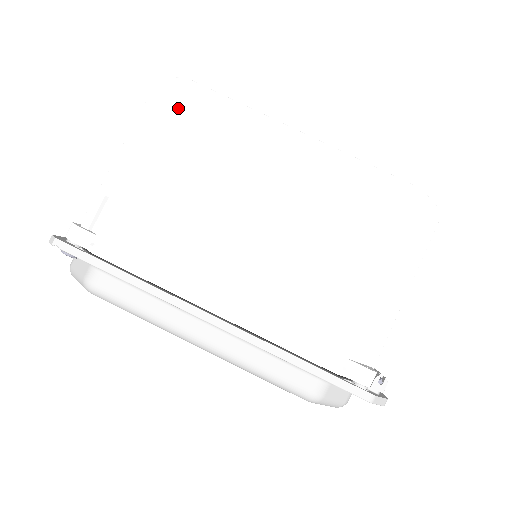
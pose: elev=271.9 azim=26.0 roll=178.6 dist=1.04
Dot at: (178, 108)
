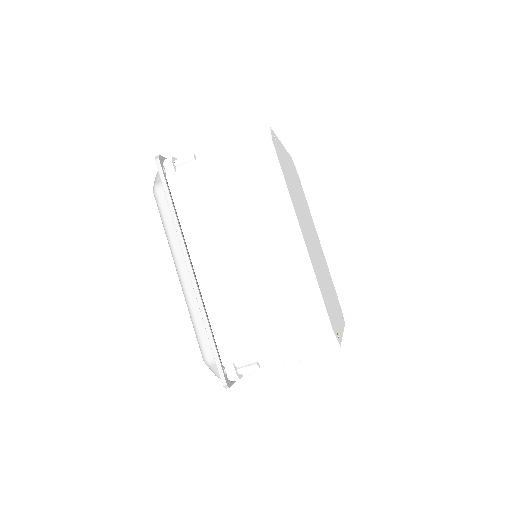
Dot at: (323, 353)
